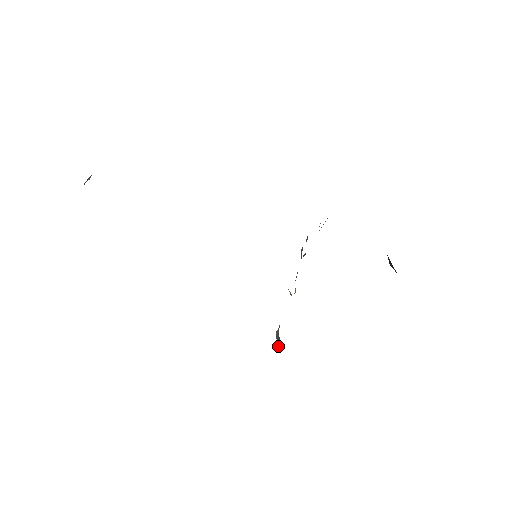
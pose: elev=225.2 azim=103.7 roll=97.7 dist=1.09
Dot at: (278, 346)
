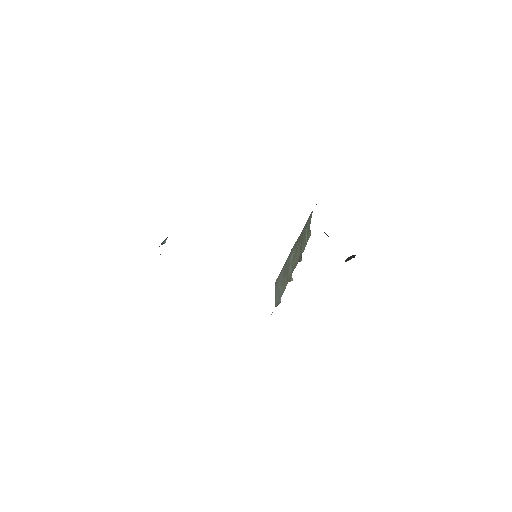
Dot at: occluded
